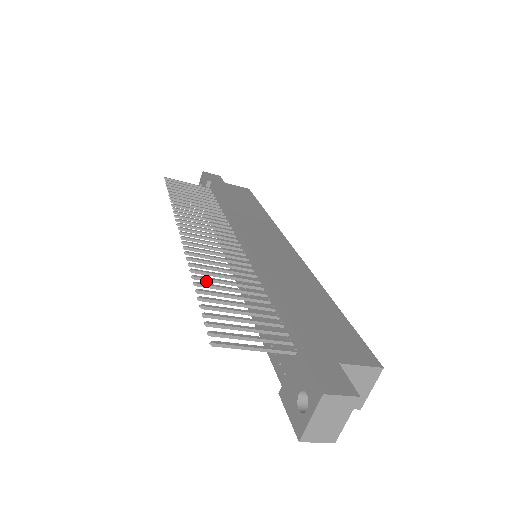
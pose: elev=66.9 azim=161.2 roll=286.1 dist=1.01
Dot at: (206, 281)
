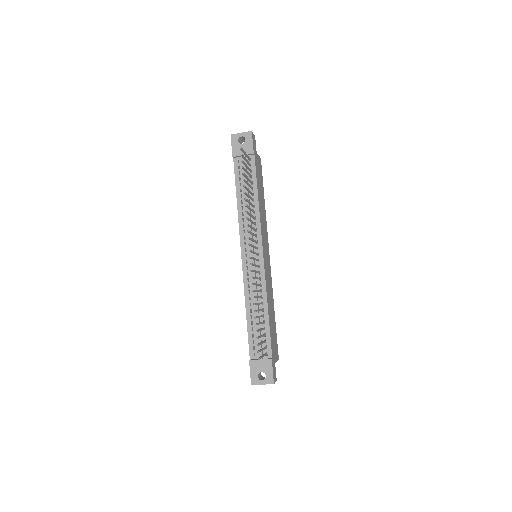
Dot at: occluded
